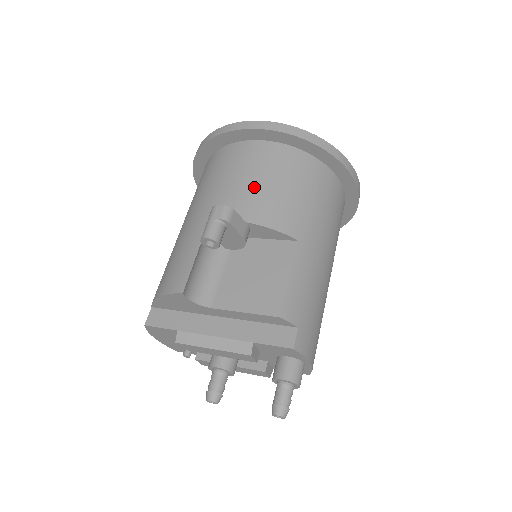
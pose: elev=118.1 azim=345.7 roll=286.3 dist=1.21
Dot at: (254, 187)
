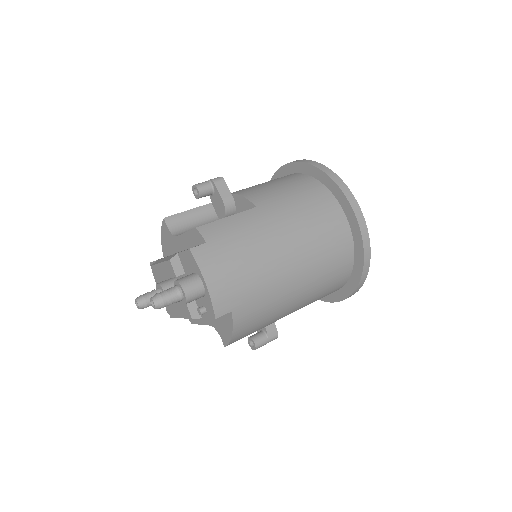
Dot at: (258, 185)
